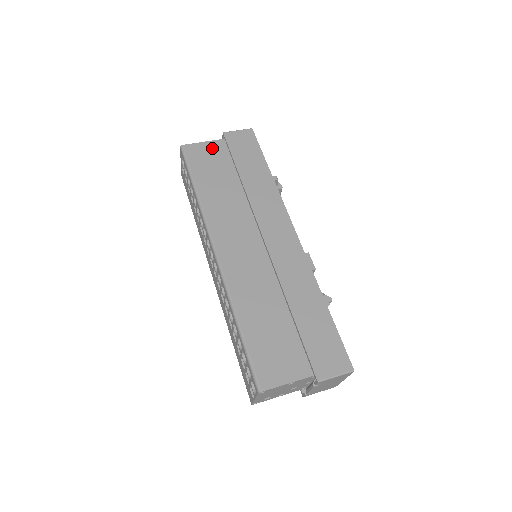
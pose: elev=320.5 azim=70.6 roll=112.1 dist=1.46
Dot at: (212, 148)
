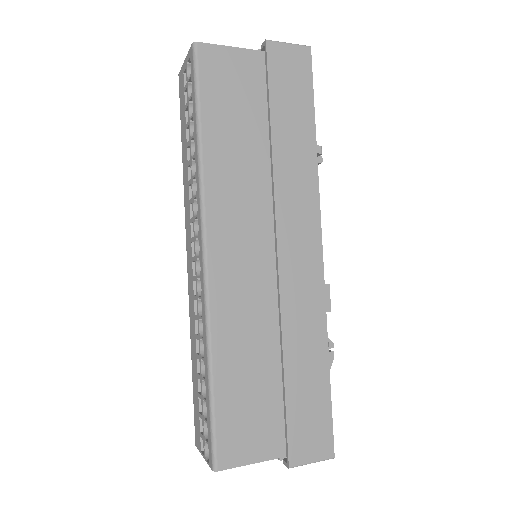
Dot at: (242, 63)
